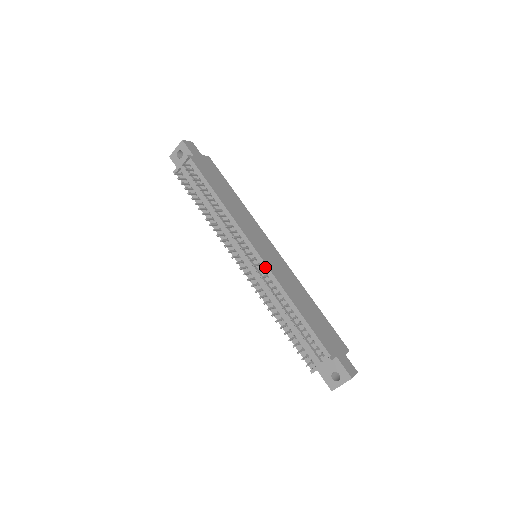
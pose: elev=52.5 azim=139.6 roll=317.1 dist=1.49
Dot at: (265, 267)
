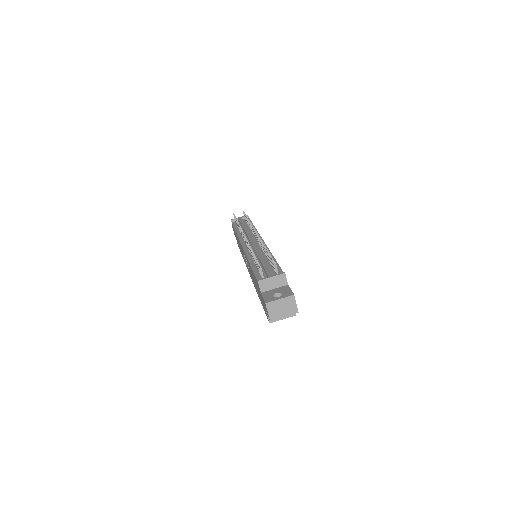
Dot at: occluded
